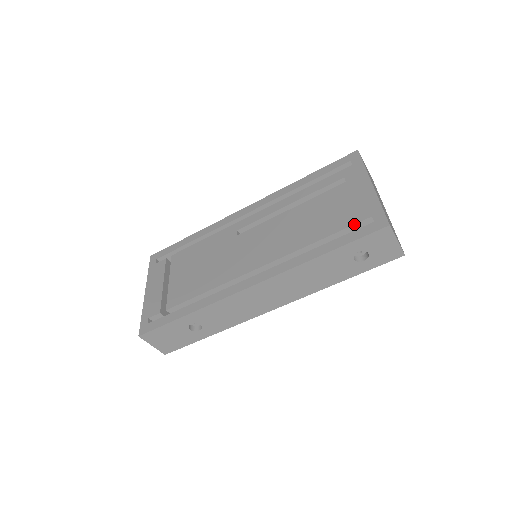
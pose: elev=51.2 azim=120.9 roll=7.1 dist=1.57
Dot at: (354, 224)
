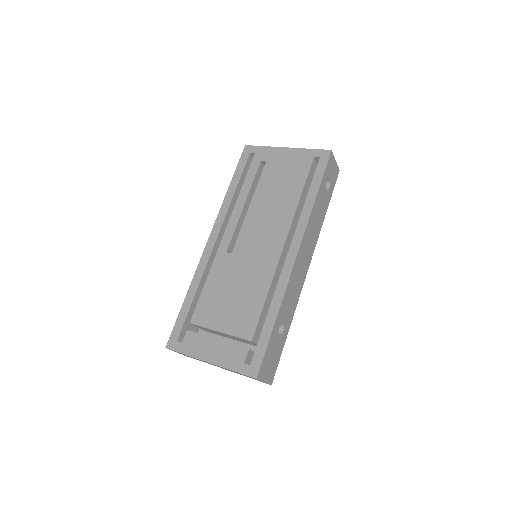
Dot at: (310, 169)
